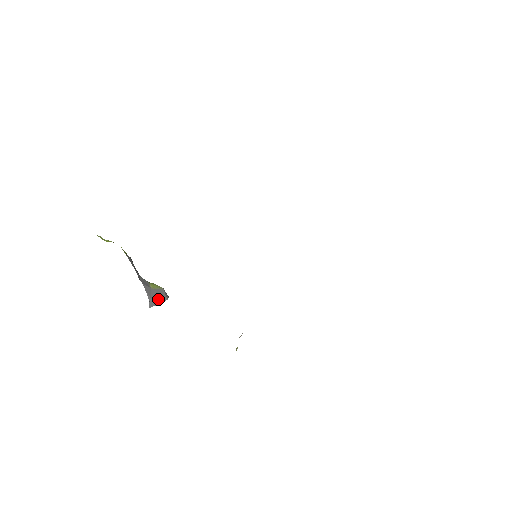
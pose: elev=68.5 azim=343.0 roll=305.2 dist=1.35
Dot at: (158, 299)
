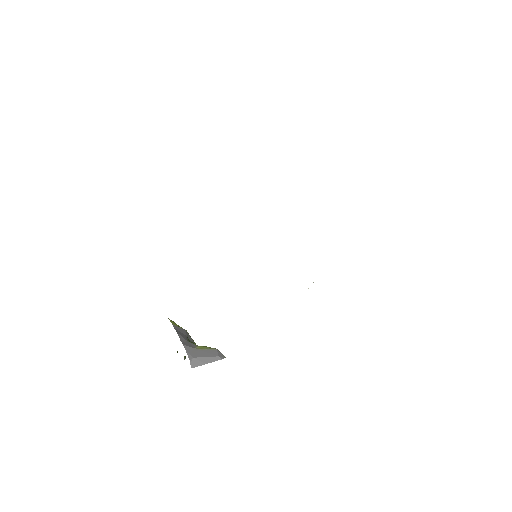
Dot at: (205, 359)
